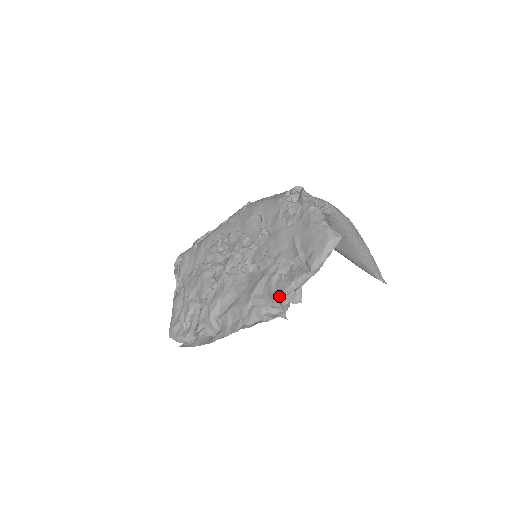
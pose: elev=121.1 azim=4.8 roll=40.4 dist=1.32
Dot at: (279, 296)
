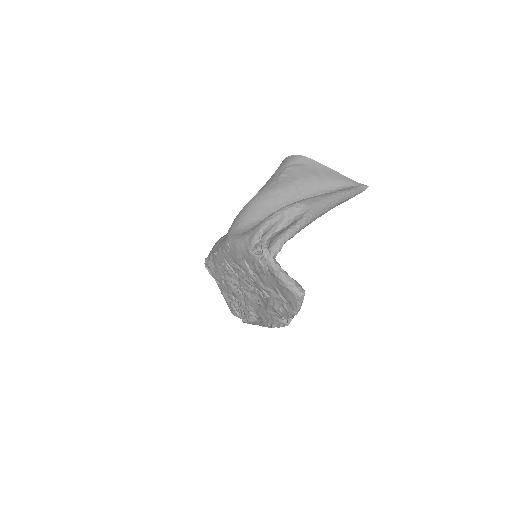
Dot at: (284, 319)
